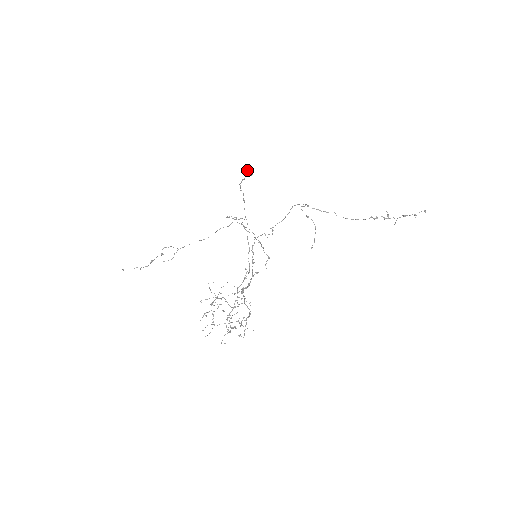
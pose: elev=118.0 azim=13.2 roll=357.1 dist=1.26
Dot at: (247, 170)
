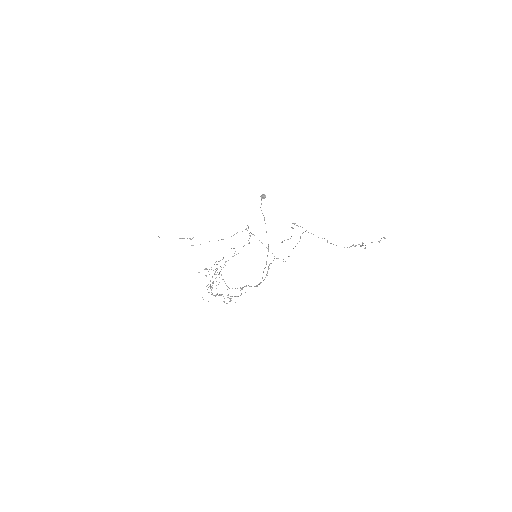
Dot at: (262, 194)
